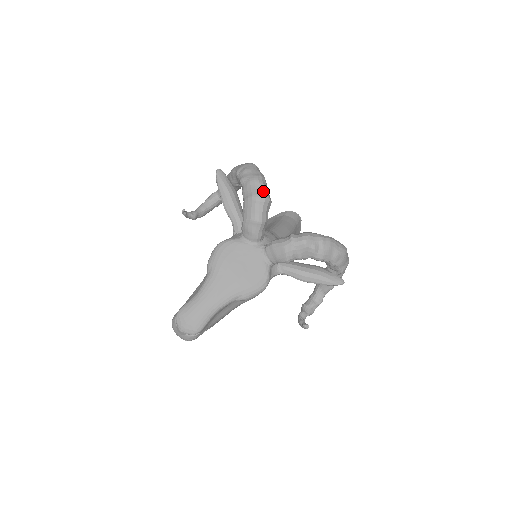
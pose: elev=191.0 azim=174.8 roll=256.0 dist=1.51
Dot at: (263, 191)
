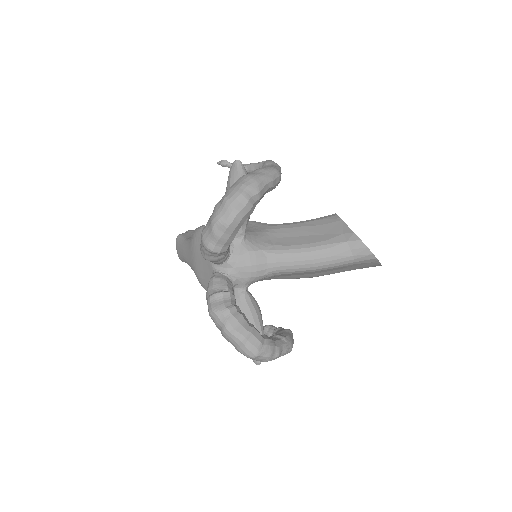
Dot at: (210, 239)
